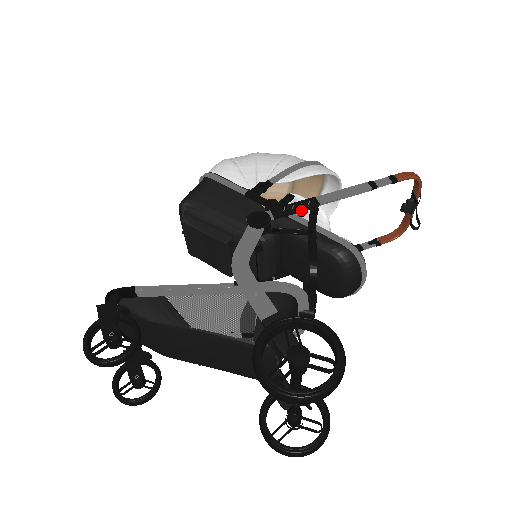
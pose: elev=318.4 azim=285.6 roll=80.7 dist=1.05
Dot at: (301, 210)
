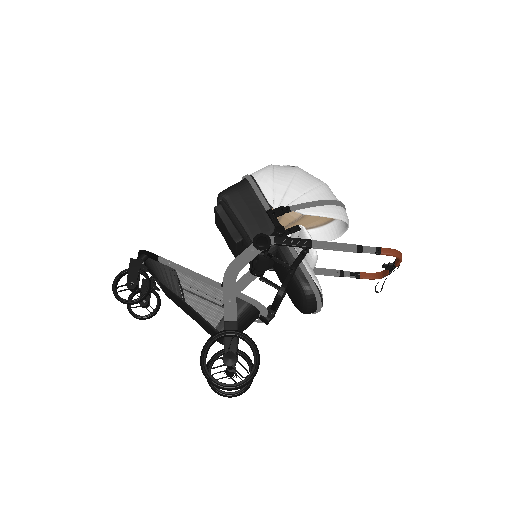
Dot at: (296, 246)
